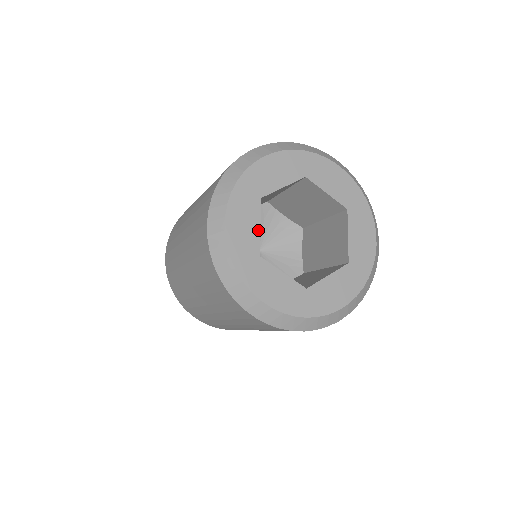
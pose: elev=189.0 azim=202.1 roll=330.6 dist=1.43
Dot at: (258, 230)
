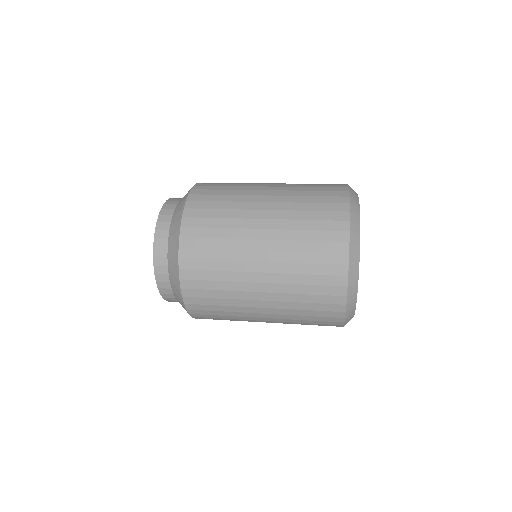
Dot at: occluded
